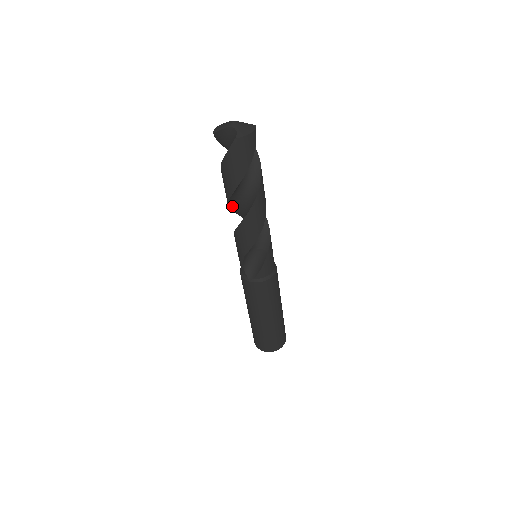
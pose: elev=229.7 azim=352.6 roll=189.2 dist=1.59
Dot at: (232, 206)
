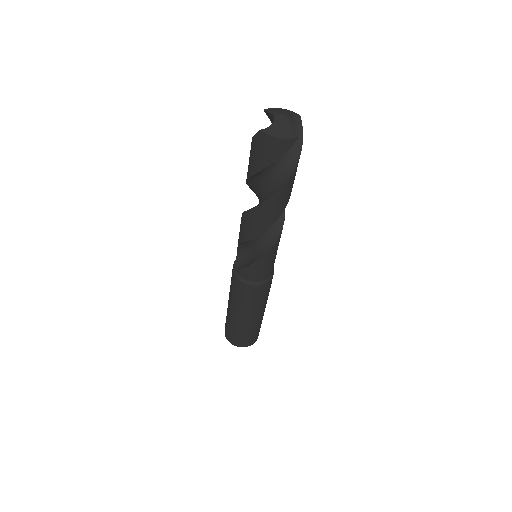
Dot at: occluded
